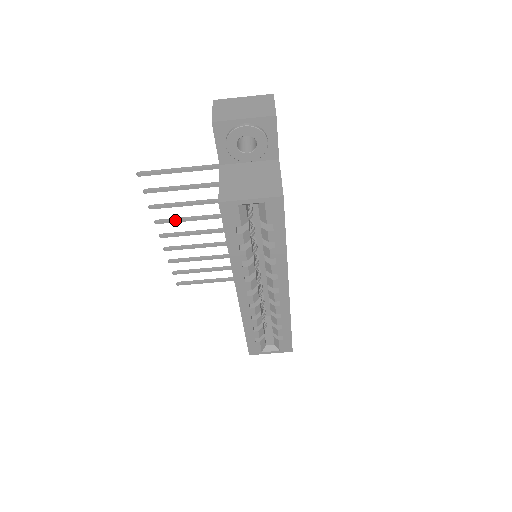
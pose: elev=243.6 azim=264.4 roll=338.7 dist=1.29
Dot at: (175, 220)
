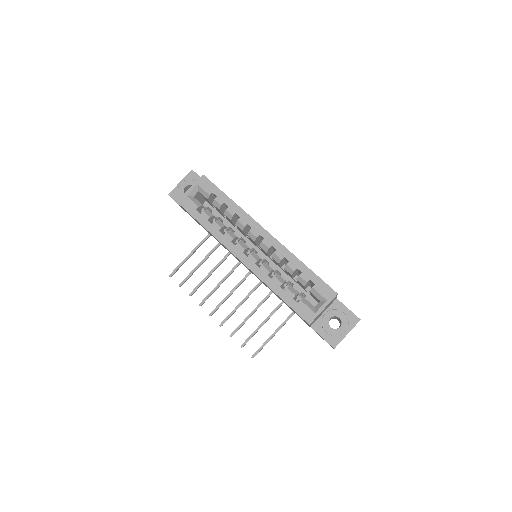
Dot at: (209, 293)
